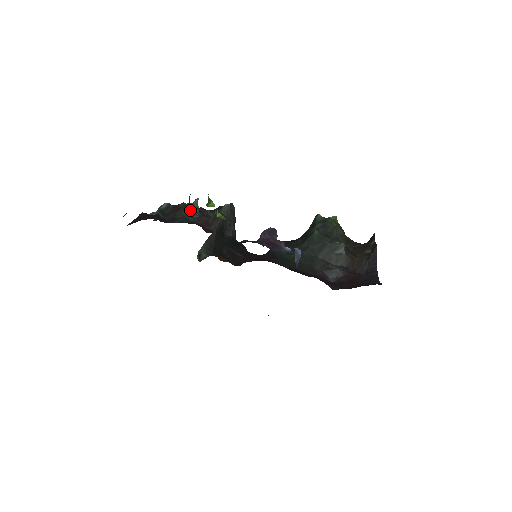
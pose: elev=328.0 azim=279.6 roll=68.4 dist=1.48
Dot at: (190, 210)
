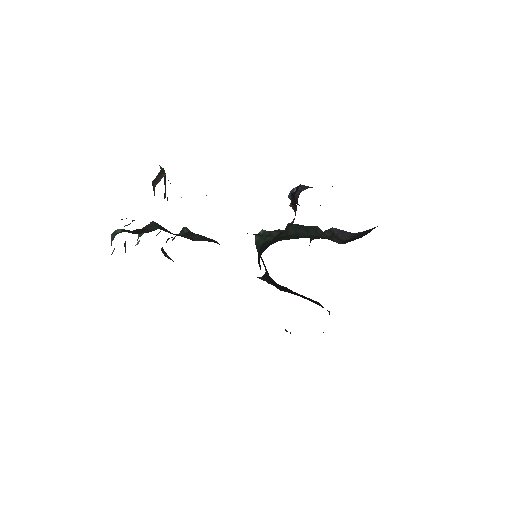
Dot at: occluded
